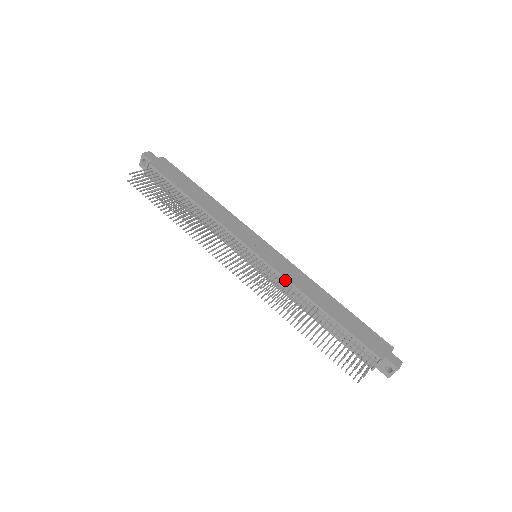
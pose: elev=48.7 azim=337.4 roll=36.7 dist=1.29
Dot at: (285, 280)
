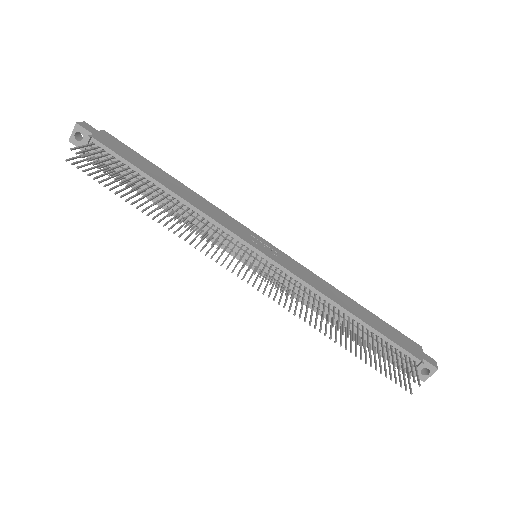
Dot at: (301, 282)
